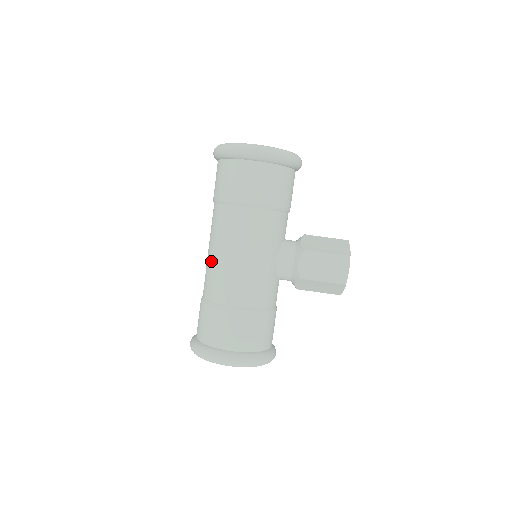
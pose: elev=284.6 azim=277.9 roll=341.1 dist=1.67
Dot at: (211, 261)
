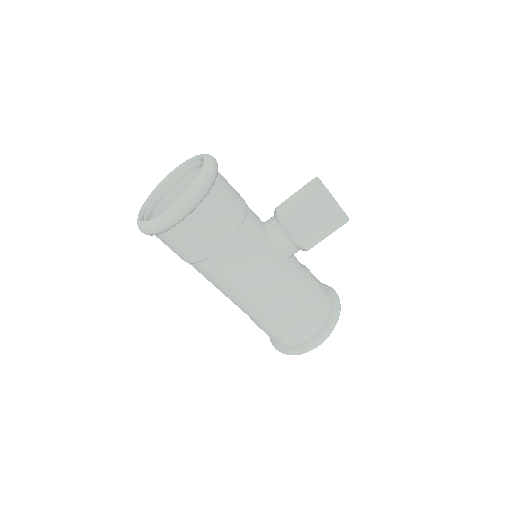
Dot at: (231, 300)
